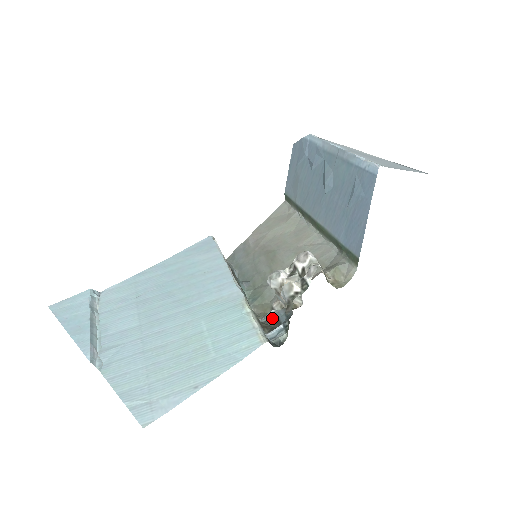
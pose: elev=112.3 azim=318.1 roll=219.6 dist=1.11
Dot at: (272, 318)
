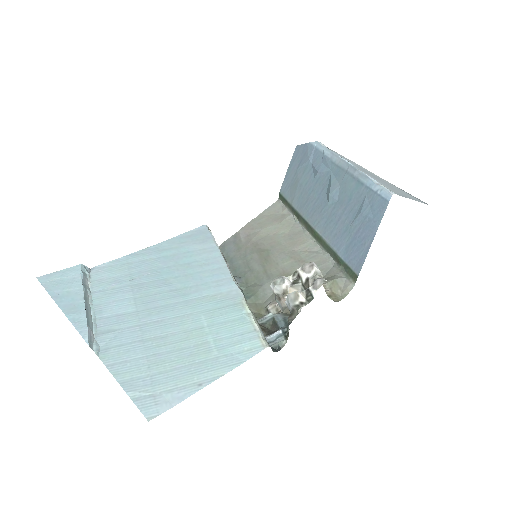
Dot at: (269, 321)
